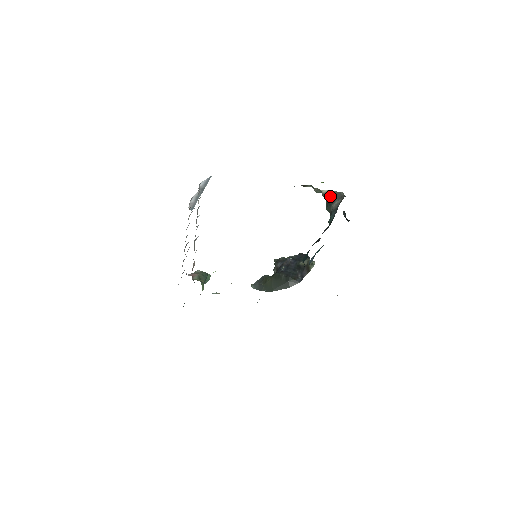
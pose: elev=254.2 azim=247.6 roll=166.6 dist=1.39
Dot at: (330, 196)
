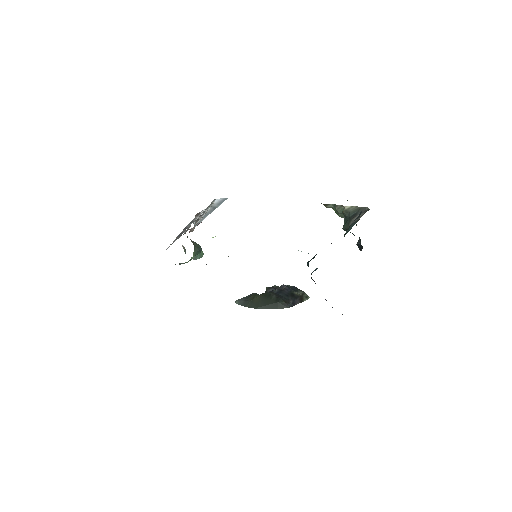
Dot at: (352, 211)
